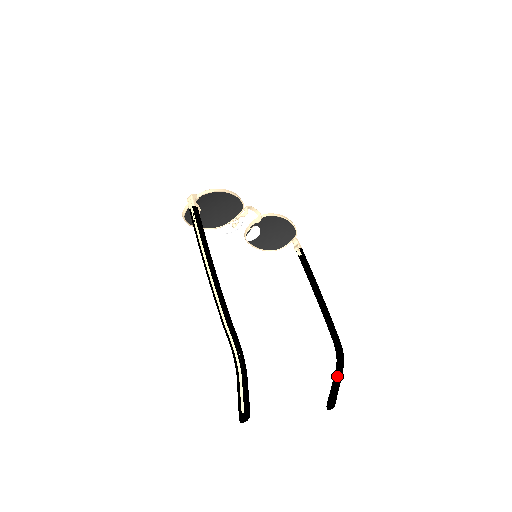
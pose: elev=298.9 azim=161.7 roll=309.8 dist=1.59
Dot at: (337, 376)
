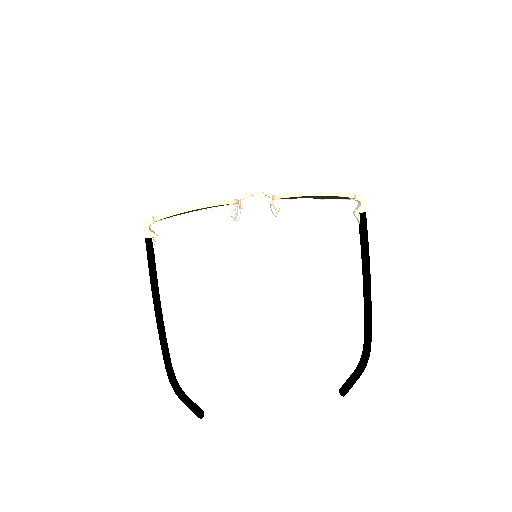
Dot at: (352, 377)
